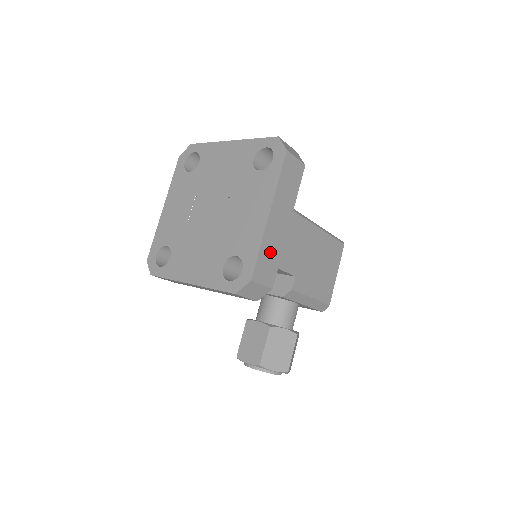
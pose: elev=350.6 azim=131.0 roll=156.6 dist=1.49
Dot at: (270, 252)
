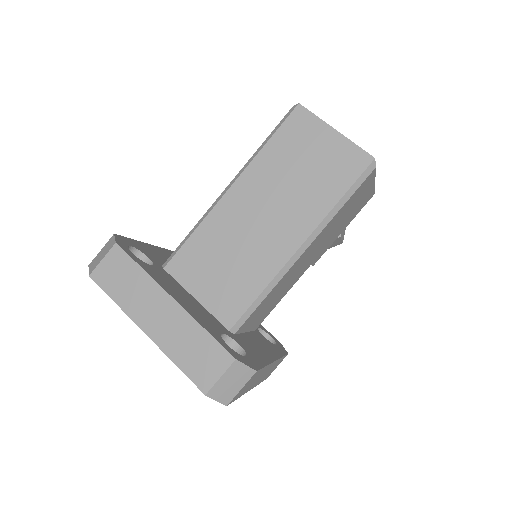
Dot at: (270, 371)
